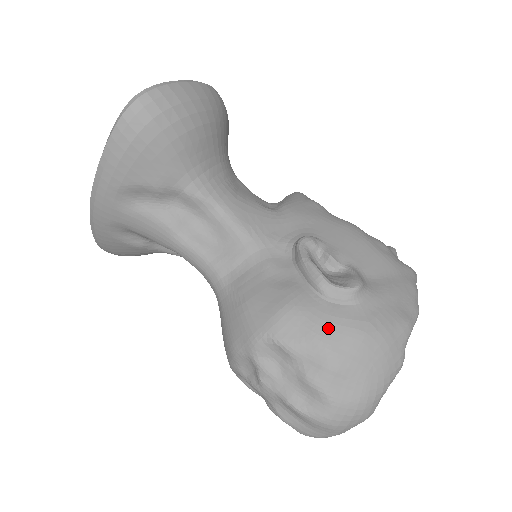
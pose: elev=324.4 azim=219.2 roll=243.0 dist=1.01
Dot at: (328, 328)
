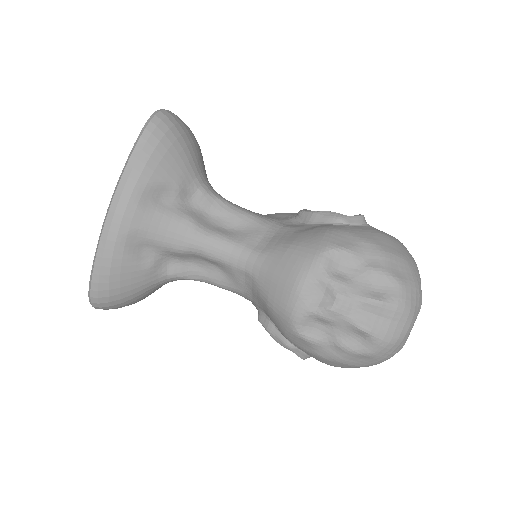
Dot at: (365, 234)
